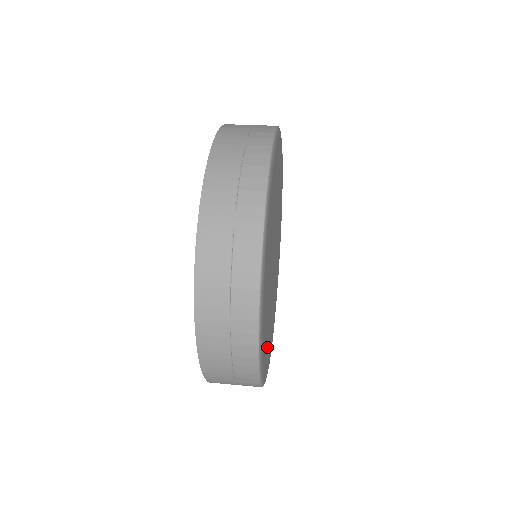
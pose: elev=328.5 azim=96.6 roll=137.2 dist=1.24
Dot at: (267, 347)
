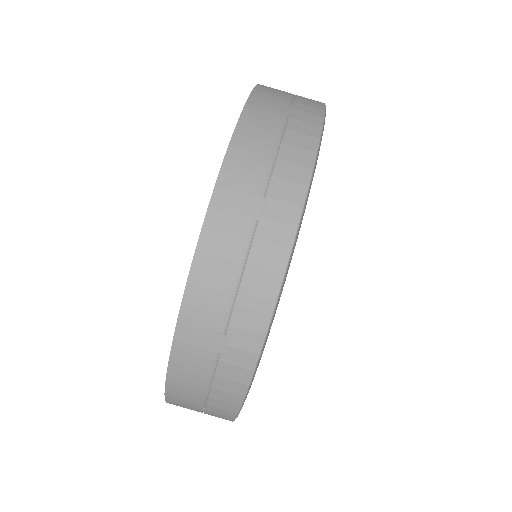
Dot at: occluded
